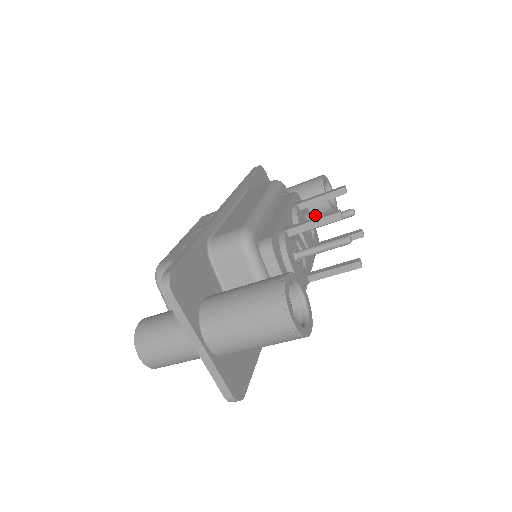
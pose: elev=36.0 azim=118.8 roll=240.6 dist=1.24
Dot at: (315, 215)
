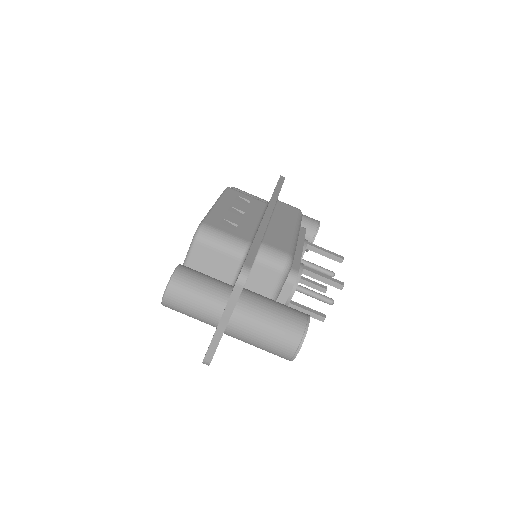
Dot at: occluded
